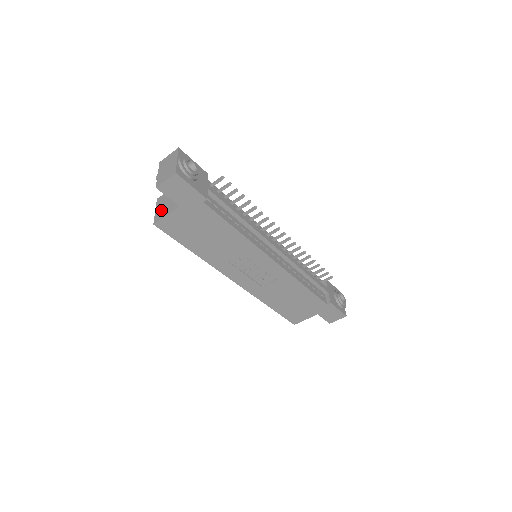
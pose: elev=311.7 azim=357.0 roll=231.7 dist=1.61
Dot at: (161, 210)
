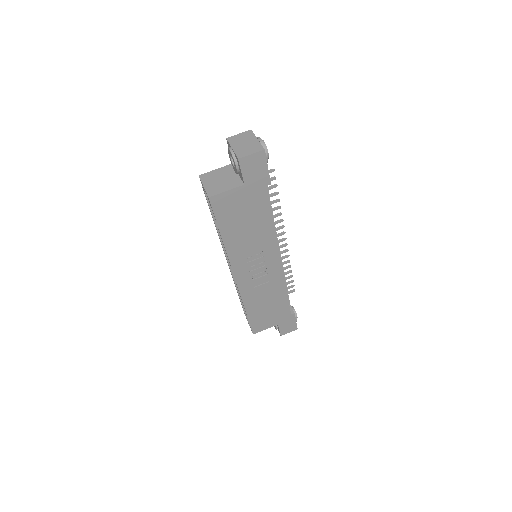
Dot at: (214, 186)
